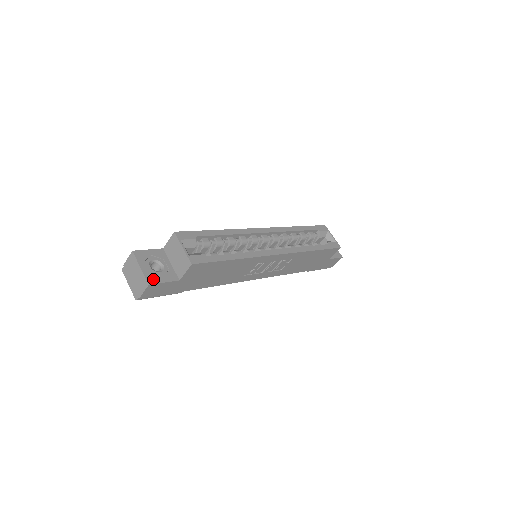
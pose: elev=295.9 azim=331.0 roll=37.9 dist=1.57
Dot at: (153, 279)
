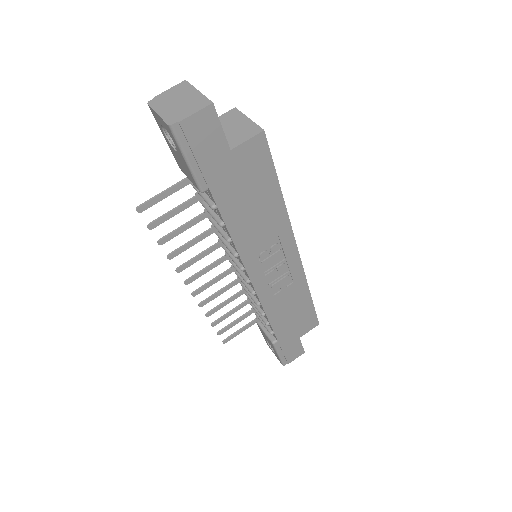
Dot at: (213, 110)
